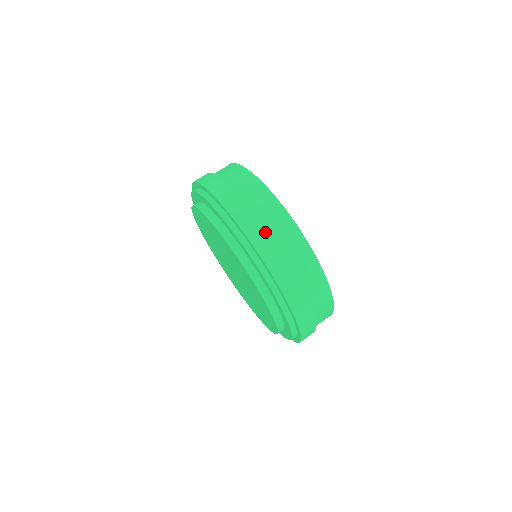
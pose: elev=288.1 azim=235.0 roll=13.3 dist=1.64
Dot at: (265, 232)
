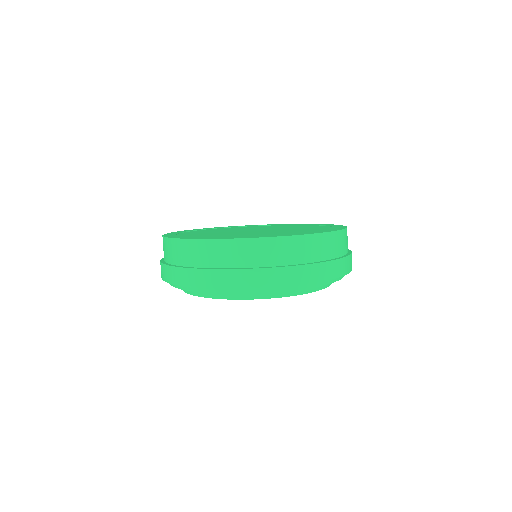
Dot at: (302, 267)
